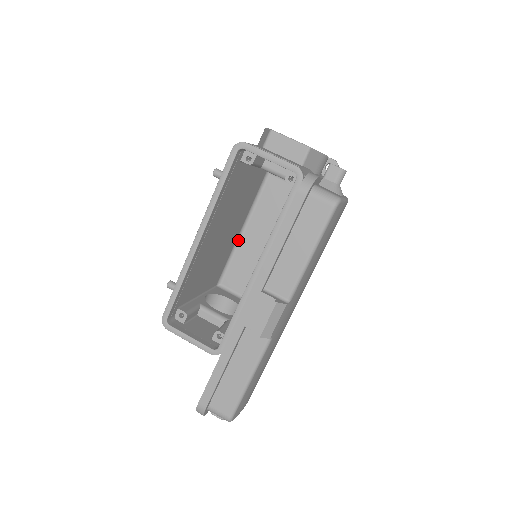
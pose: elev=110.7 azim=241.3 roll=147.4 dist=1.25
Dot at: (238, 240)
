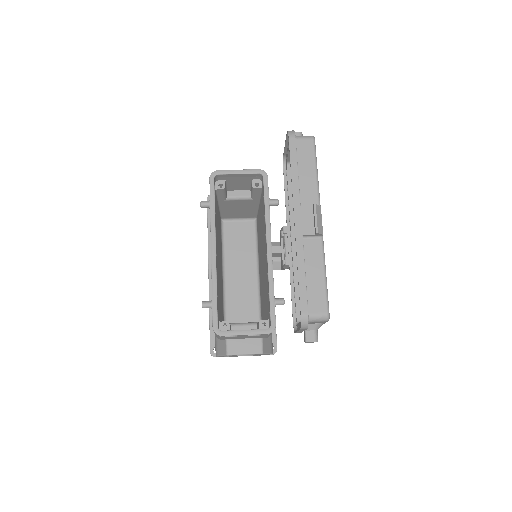
Dot at: (223, 281)
